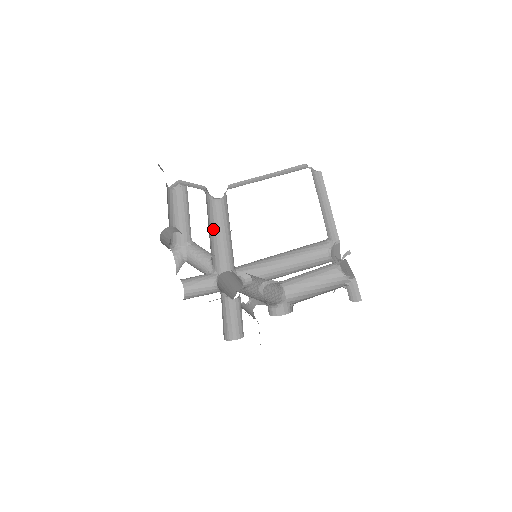
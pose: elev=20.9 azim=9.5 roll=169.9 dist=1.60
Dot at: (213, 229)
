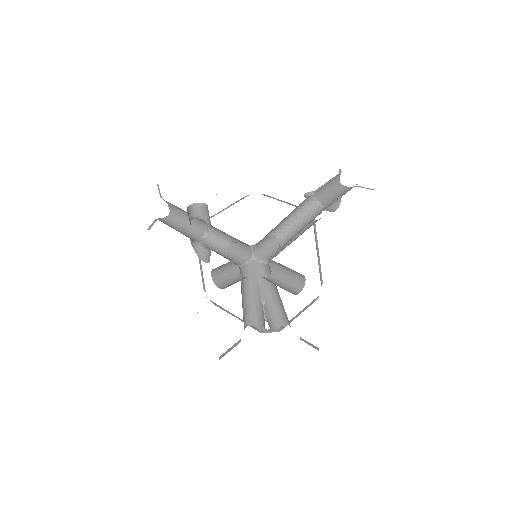
Dot at: occluded
